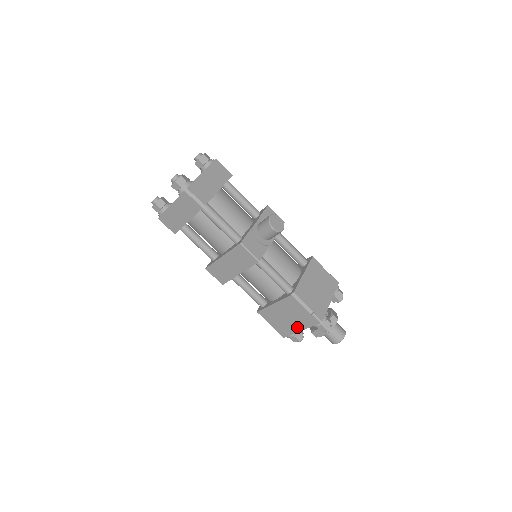
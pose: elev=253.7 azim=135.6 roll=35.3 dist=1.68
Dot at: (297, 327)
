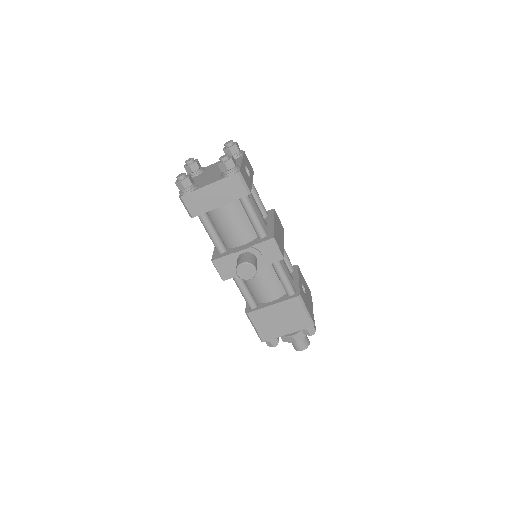
Dot at: occluded
